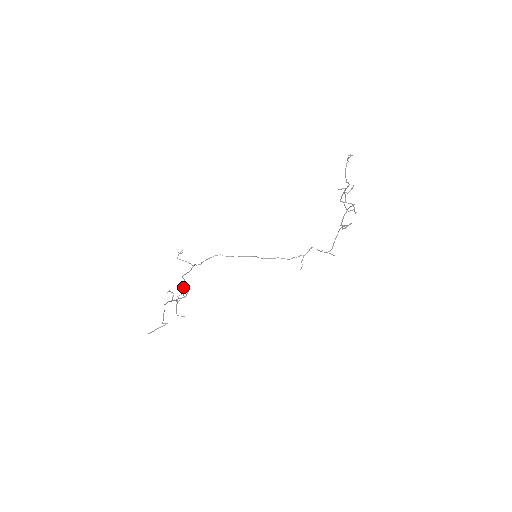
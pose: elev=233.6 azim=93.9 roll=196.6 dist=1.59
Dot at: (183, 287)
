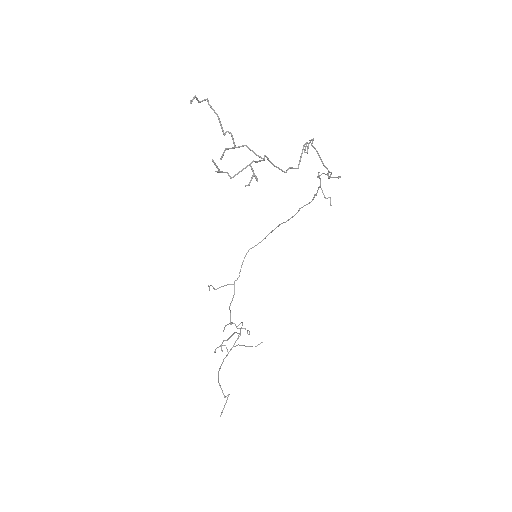
Dot at: occluded
